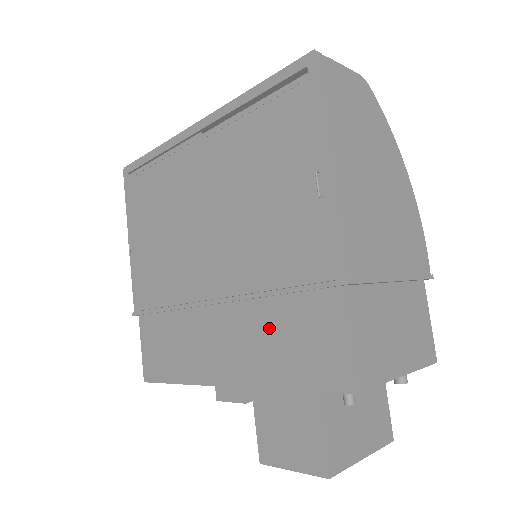
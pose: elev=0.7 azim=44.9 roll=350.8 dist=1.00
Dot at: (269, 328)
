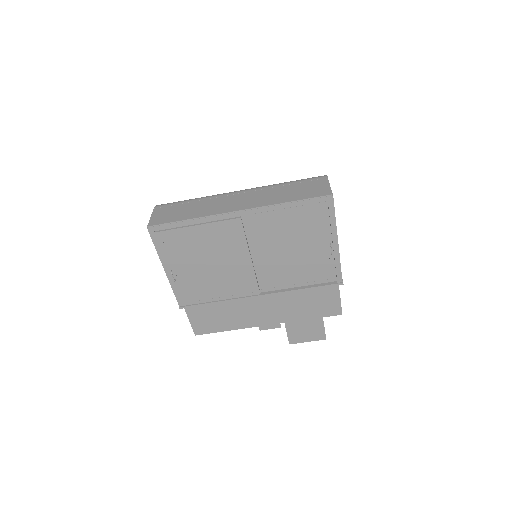
Dot at: (298, 301)
